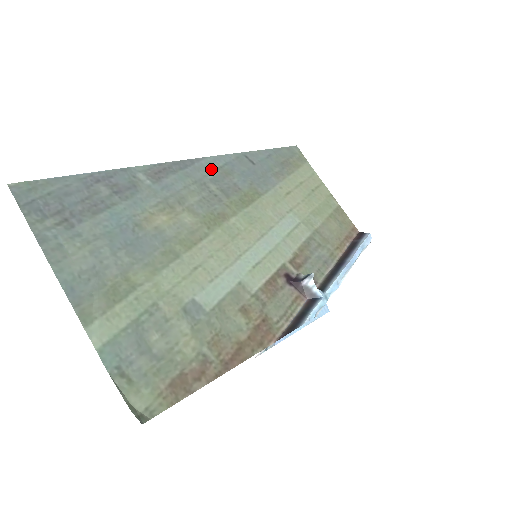
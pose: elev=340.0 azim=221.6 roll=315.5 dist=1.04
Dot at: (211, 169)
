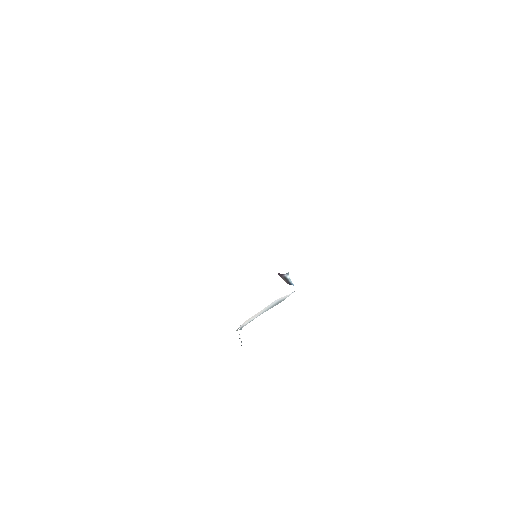
Dot at: occluded
